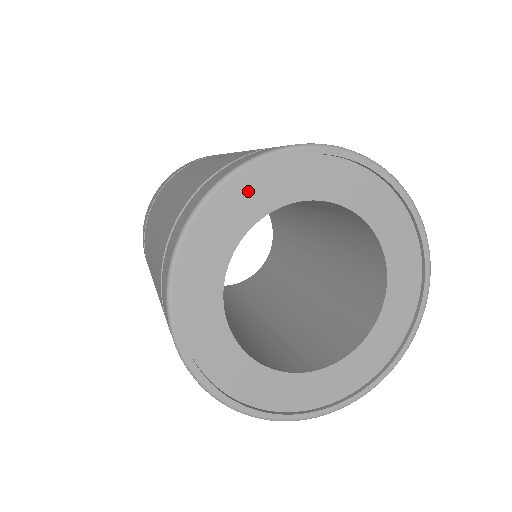
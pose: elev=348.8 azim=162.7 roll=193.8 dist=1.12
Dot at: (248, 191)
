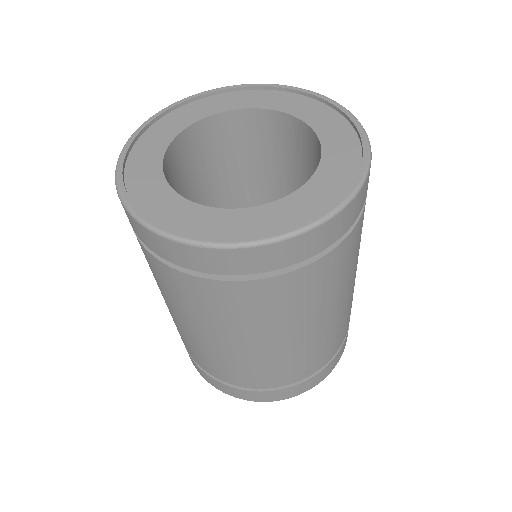
Dot at: (267, 96)
